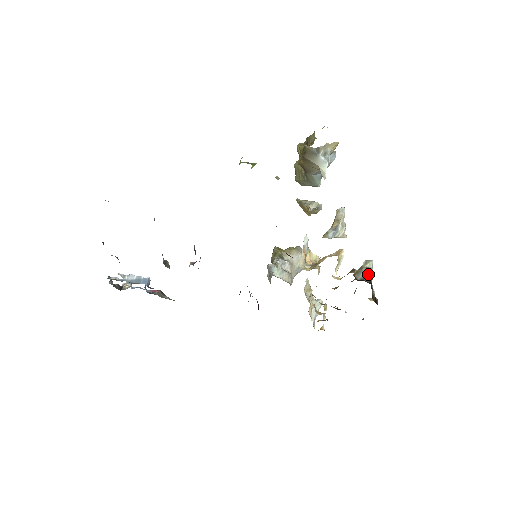
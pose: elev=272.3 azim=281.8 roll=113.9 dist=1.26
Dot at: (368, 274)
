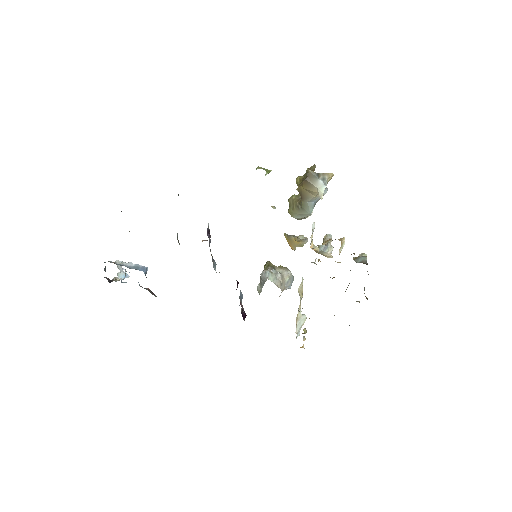
Dot at: (366, 259)
